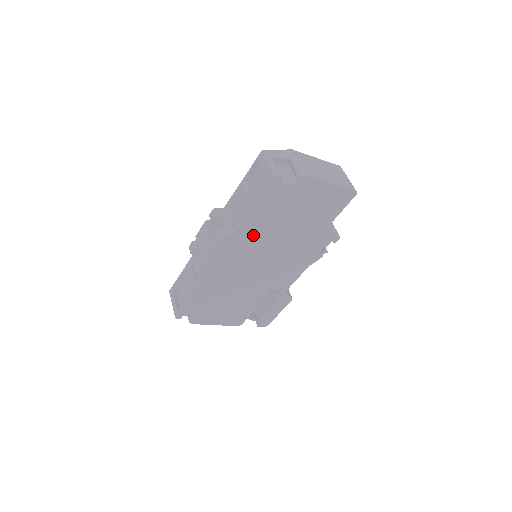
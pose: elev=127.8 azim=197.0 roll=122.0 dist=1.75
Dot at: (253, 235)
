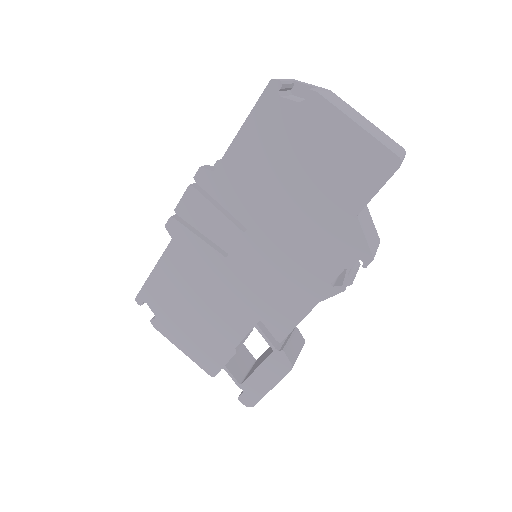
Dot at: (239, 185)
